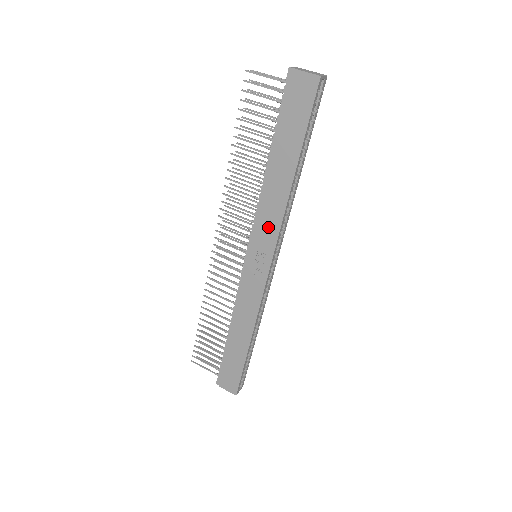
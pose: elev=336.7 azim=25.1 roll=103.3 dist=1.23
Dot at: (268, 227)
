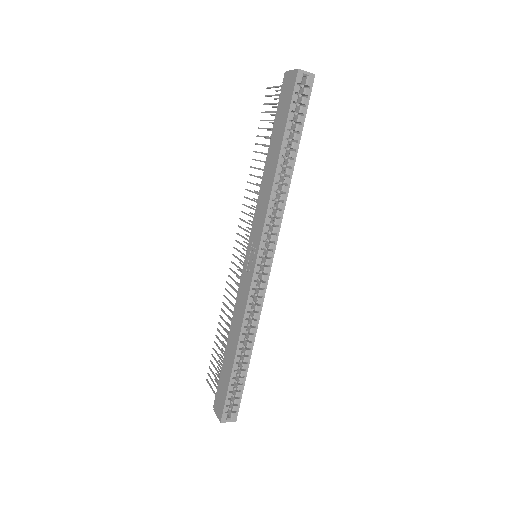
Dot at: (259, 219)
